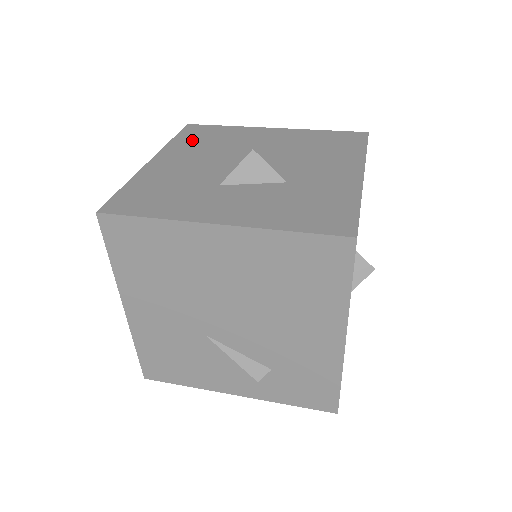
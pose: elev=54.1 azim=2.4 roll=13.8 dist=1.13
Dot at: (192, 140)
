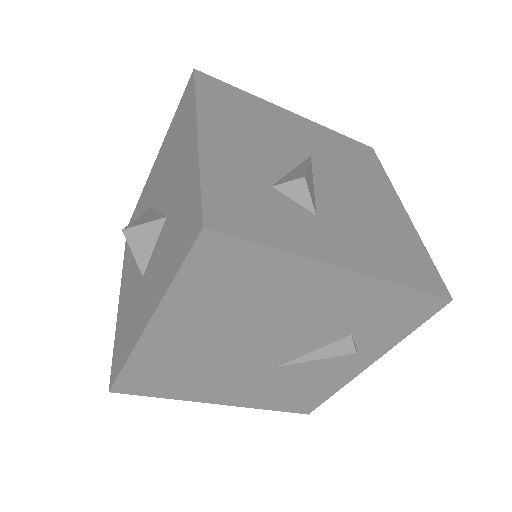
Dot at: occluded
